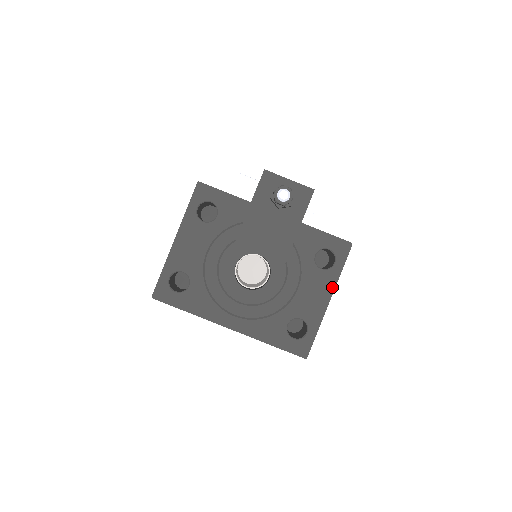
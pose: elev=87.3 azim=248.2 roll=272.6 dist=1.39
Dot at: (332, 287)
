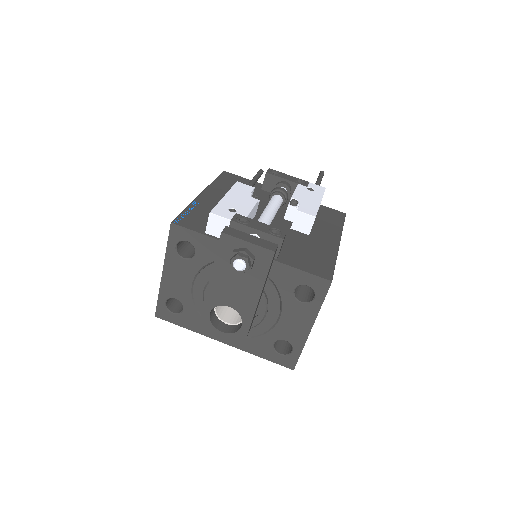
Dot at: (313, 318)
